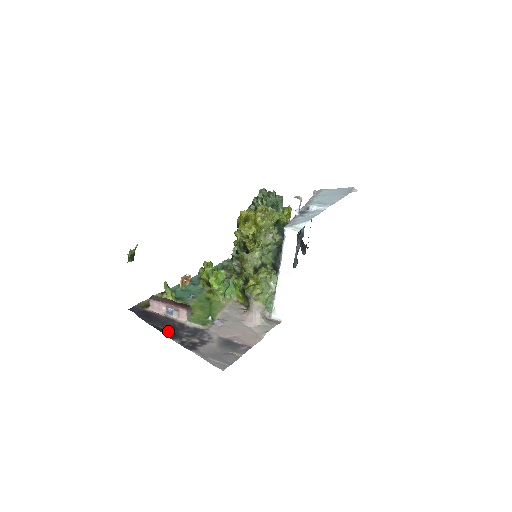
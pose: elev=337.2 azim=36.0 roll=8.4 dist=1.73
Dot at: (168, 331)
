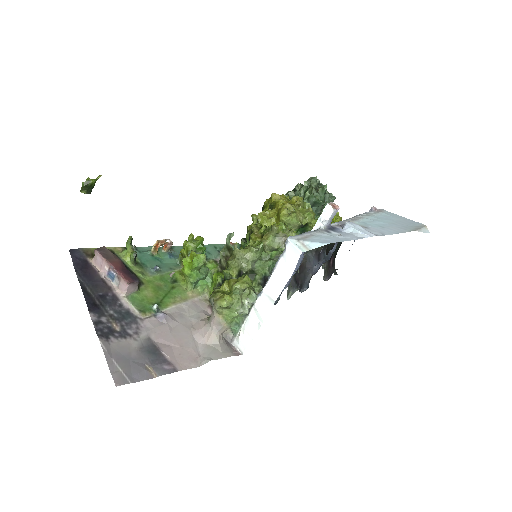
Dot at: (93, 299)
